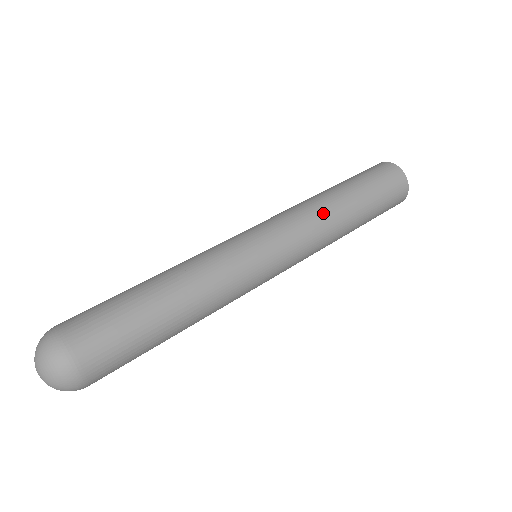
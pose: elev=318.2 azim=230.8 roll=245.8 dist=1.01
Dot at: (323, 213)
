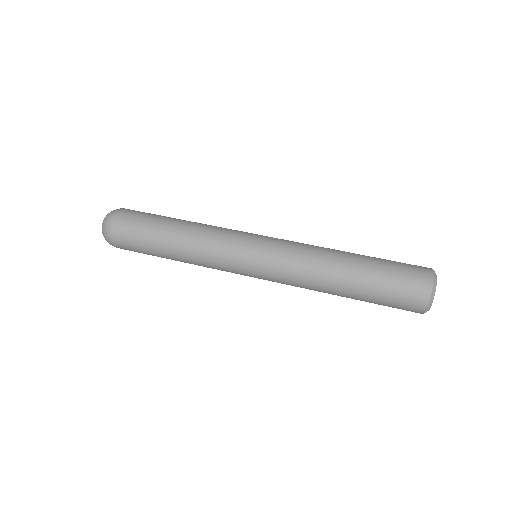
Dot at: (317, 258)
